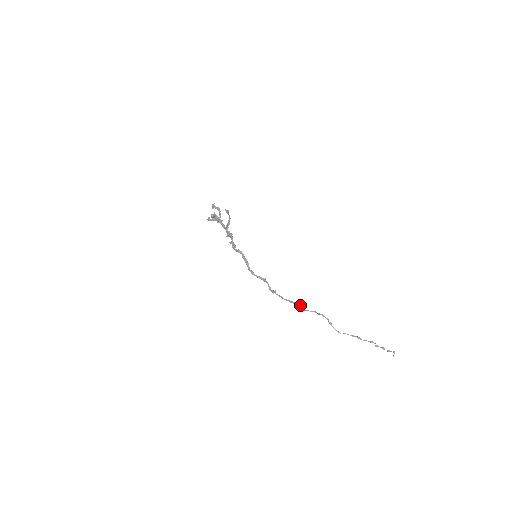
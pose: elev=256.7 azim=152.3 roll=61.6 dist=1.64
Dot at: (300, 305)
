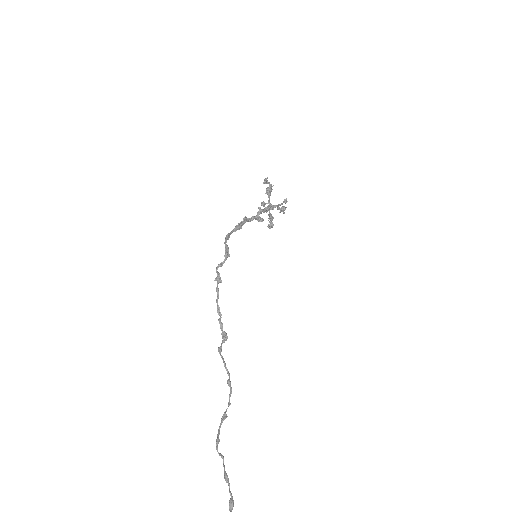
Dot at: (224, 337)
